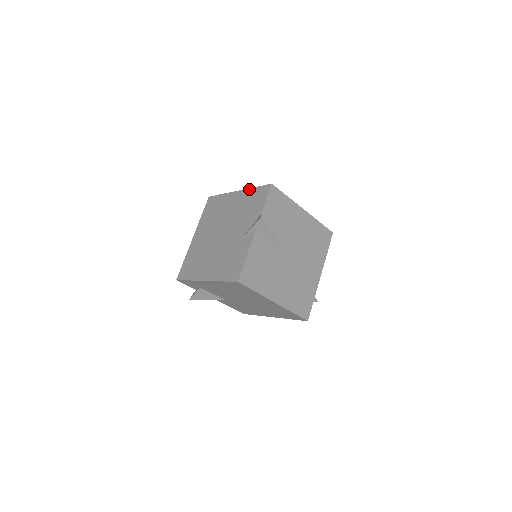
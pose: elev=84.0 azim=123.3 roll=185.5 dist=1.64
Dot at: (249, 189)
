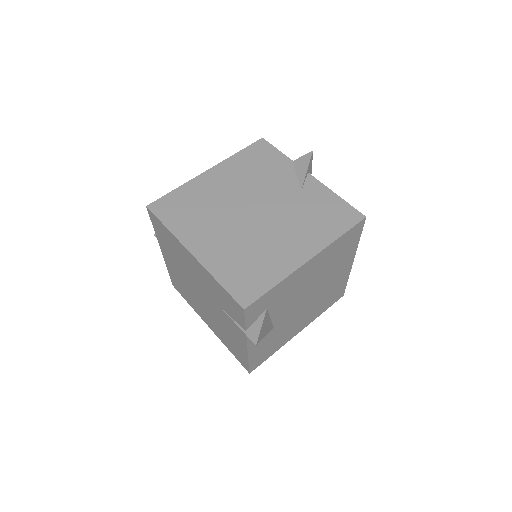
Dot at: (230, 158)
